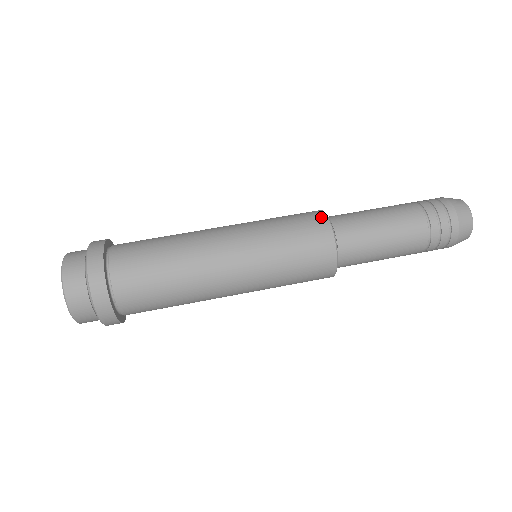
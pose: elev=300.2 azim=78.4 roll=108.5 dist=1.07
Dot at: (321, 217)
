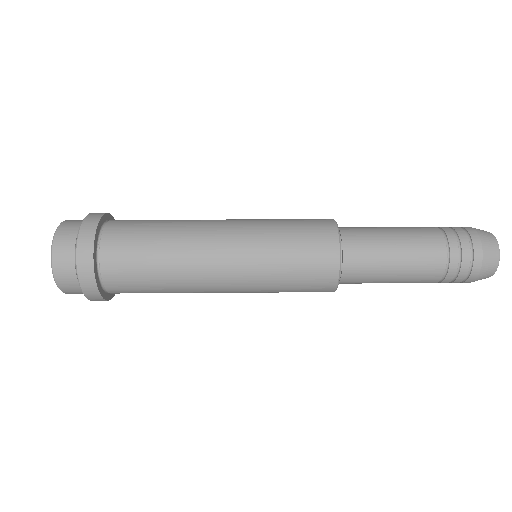
Dot at: occluded
